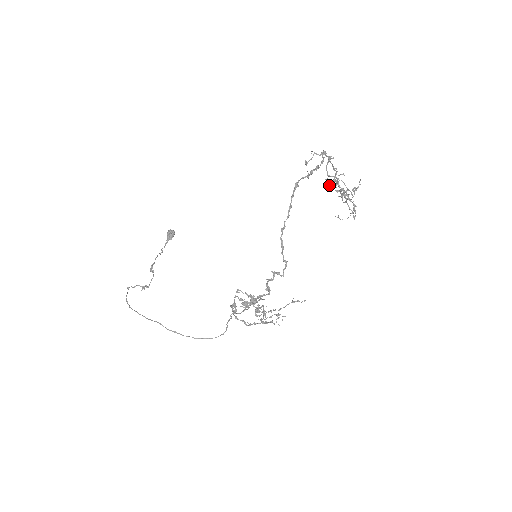
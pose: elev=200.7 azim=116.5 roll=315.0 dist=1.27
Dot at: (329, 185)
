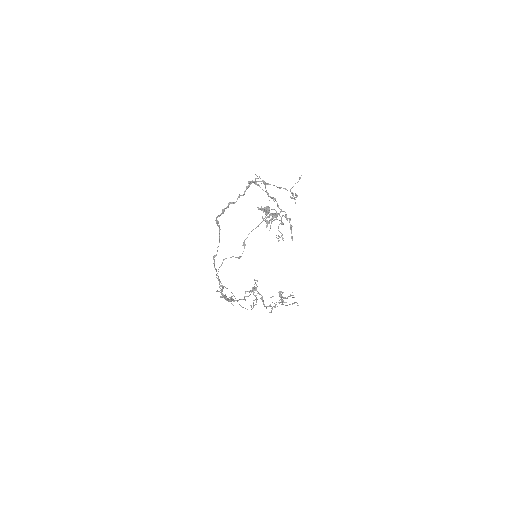
Dot at: (291, 197)
